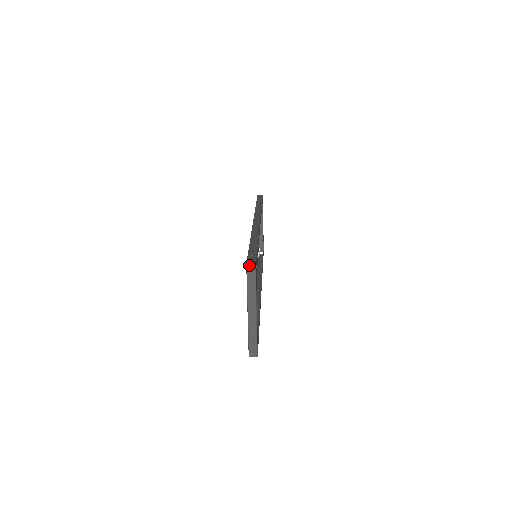
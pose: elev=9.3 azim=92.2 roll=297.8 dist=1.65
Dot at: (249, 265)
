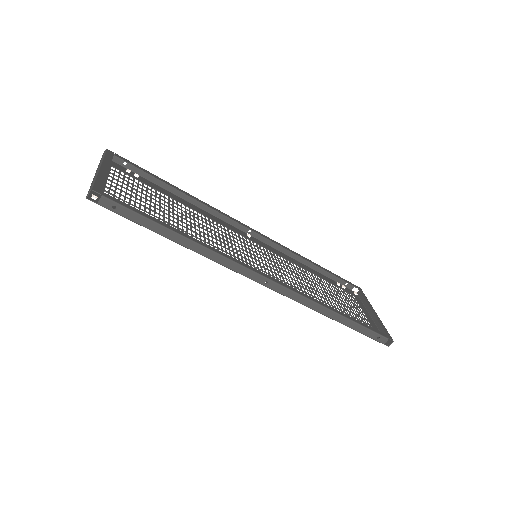
Dot at: occluded
